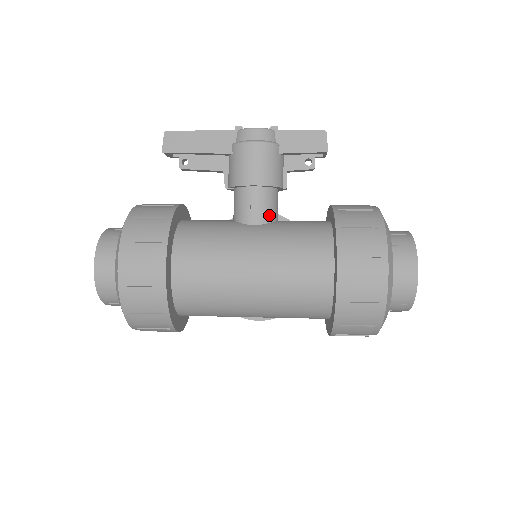
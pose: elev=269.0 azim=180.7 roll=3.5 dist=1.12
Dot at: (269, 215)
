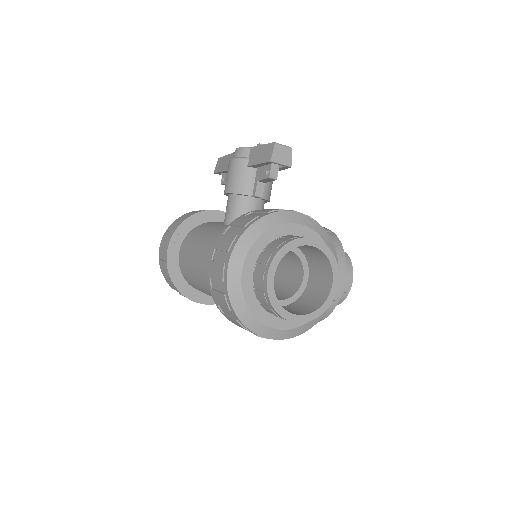
Dot at: (235, 218)
